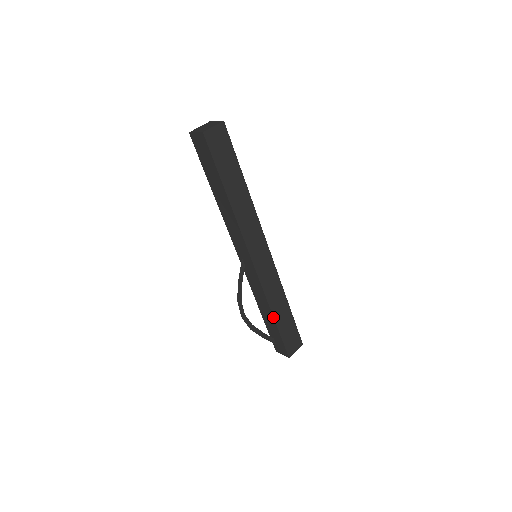
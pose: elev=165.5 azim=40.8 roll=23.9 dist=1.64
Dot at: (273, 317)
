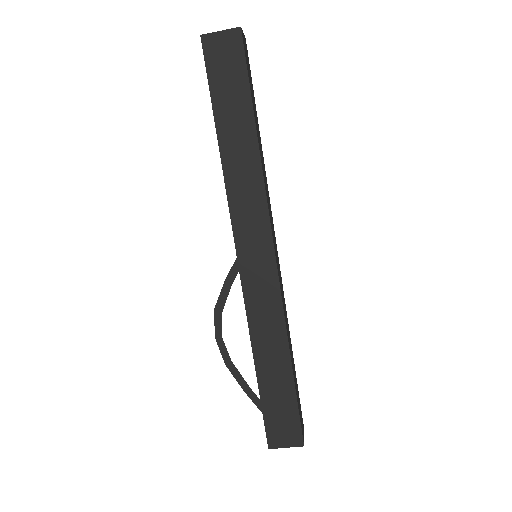
Dot at: (254, 364)
